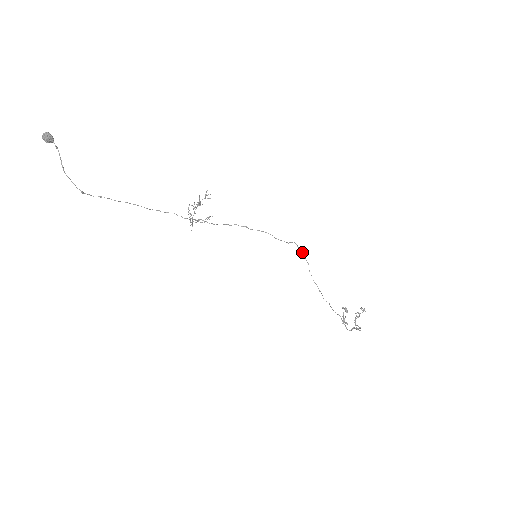
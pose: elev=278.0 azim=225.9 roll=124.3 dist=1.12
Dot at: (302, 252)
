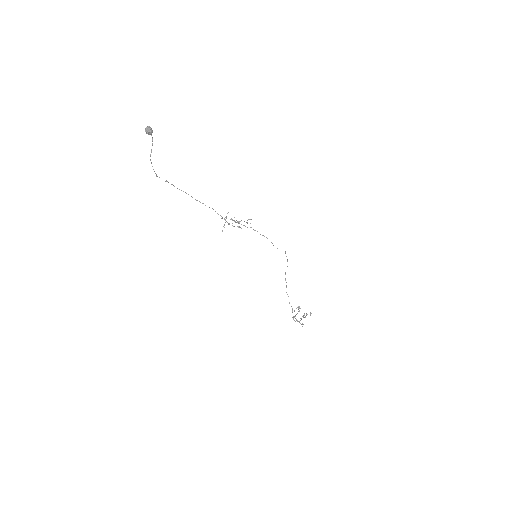
Dot at: occluded
